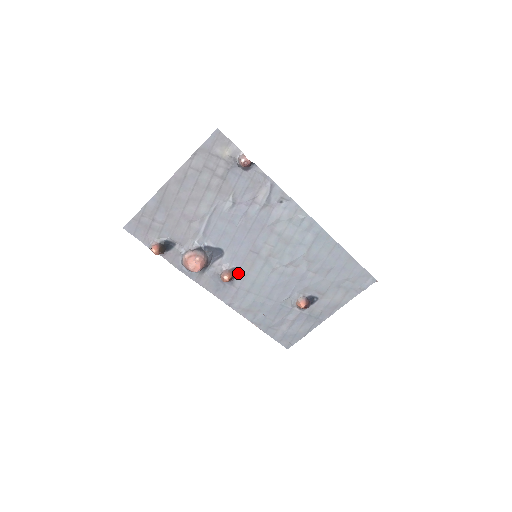
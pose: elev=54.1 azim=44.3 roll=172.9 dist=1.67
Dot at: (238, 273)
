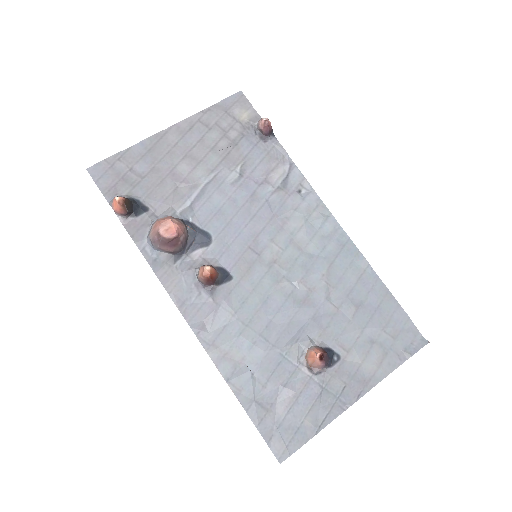
Dot at: (224, 279)
